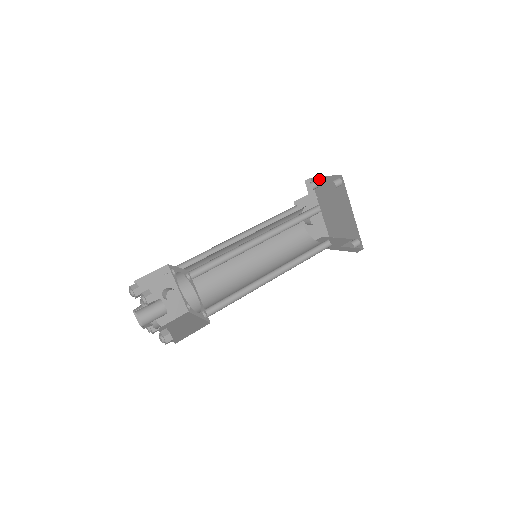
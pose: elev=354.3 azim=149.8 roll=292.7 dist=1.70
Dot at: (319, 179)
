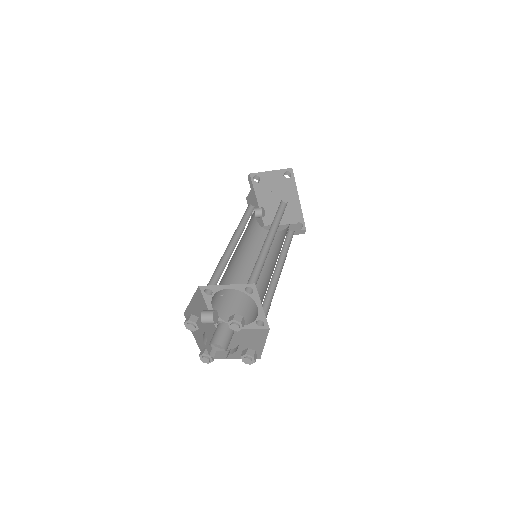
Dot at: (261, 174)
